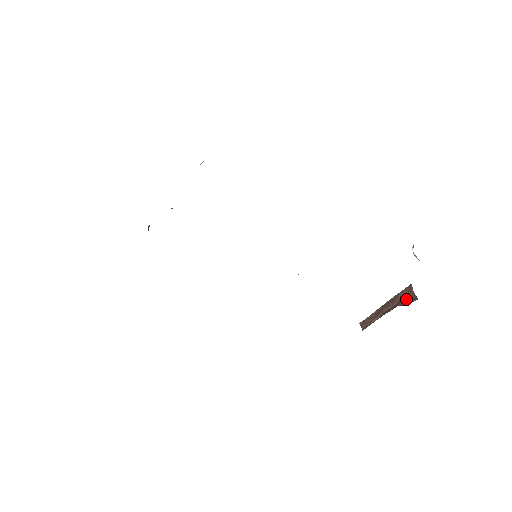
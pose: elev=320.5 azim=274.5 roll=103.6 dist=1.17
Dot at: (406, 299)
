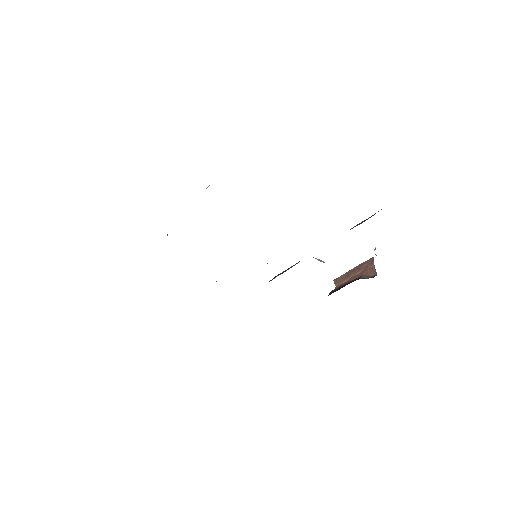
Dot at: (368, 271)
